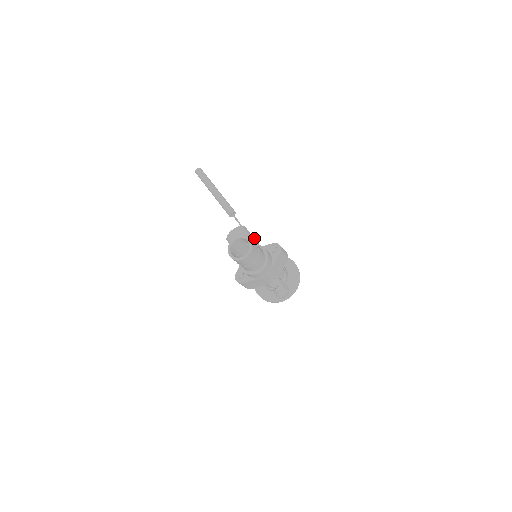
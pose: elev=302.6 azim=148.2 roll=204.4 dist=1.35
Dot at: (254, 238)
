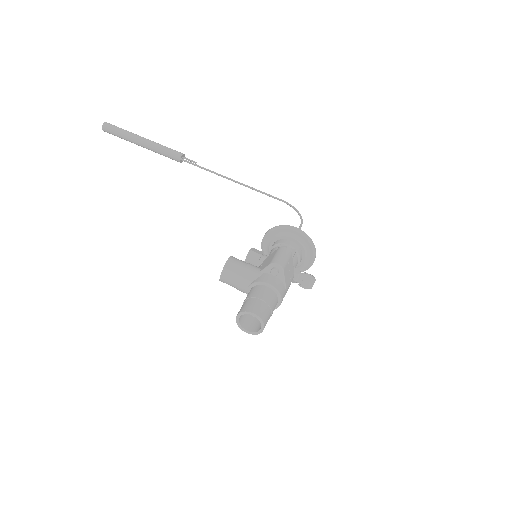
Dot at: (247, 268)
